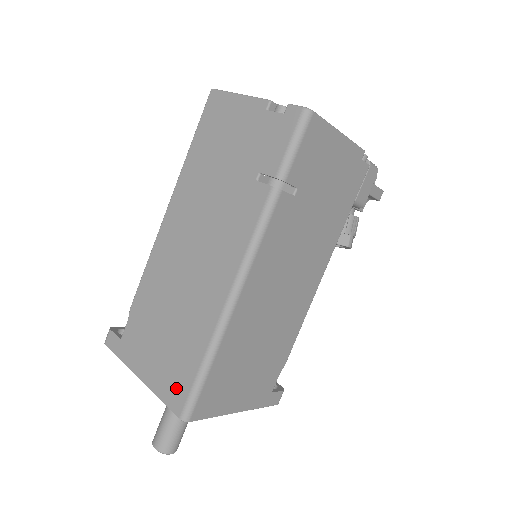
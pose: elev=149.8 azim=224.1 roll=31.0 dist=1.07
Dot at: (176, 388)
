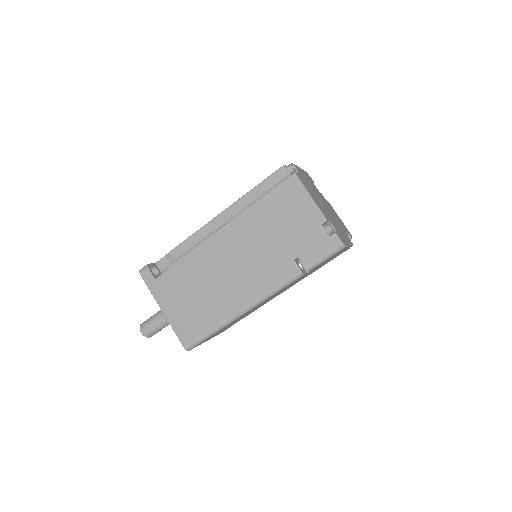
Dot at: (189, 332)
